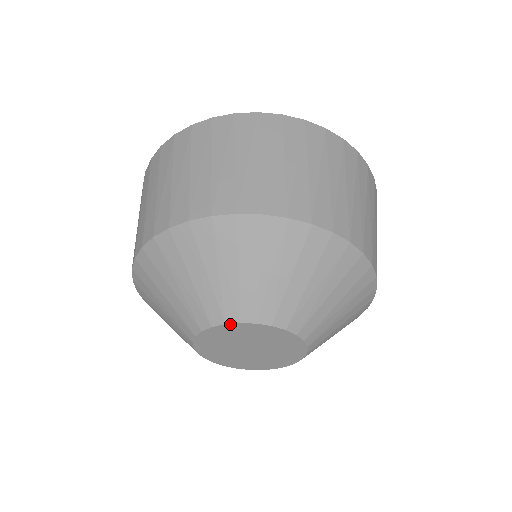
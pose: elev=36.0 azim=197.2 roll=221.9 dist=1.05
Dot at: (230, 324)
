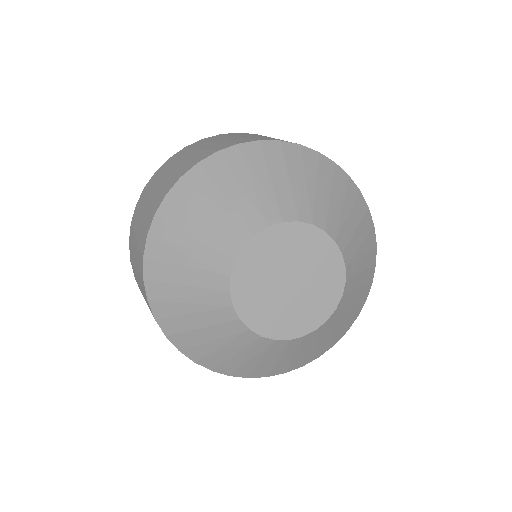
Dot at: (233, 271)
